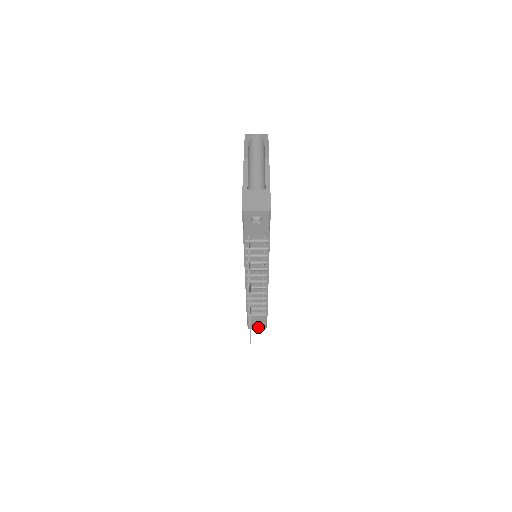
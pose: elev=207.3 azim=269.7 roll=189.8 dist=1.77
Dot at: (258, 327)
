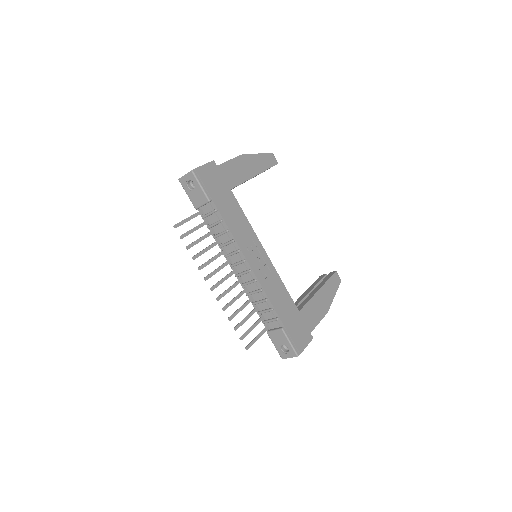
Dot at: (289, 354)
